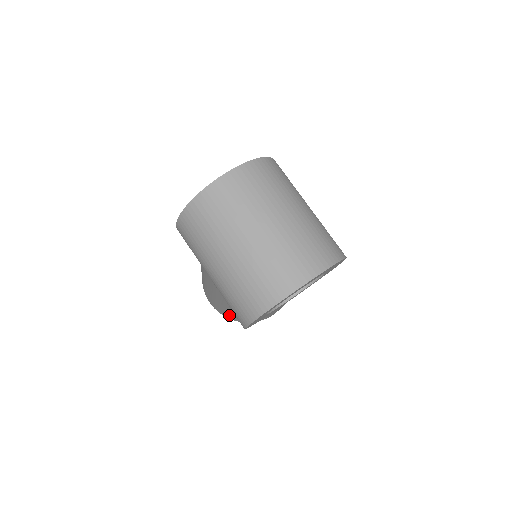
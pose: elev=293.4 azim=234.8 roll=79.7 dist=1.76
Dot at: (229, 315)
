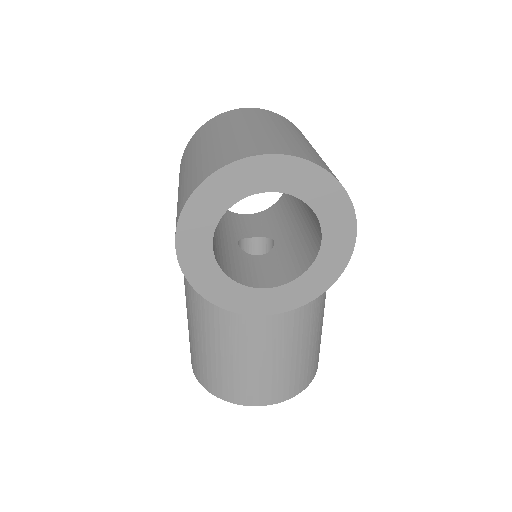
Dot at: (199, 360)
